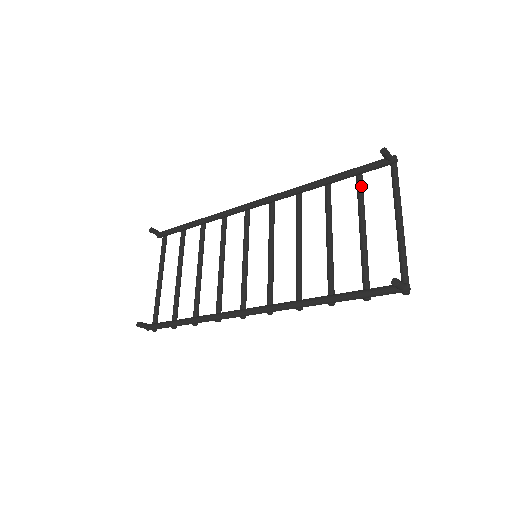
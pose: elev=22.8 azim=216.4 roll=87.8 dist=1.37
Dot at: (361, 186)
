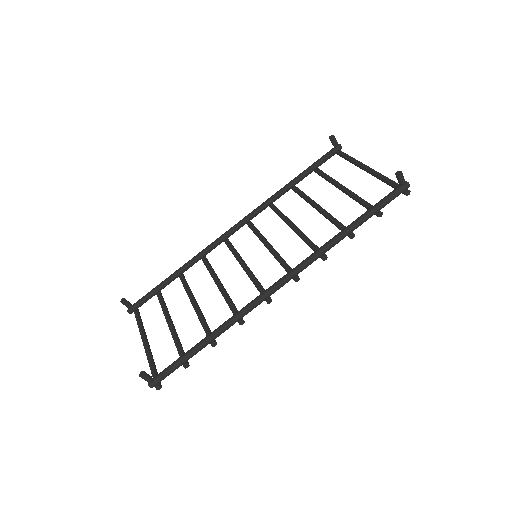
Dot at: (323, 172)
